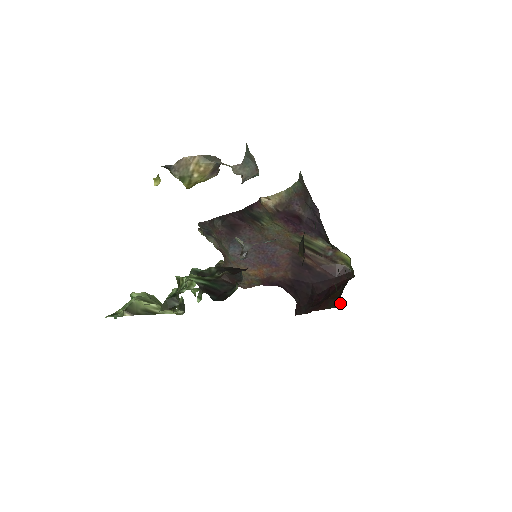
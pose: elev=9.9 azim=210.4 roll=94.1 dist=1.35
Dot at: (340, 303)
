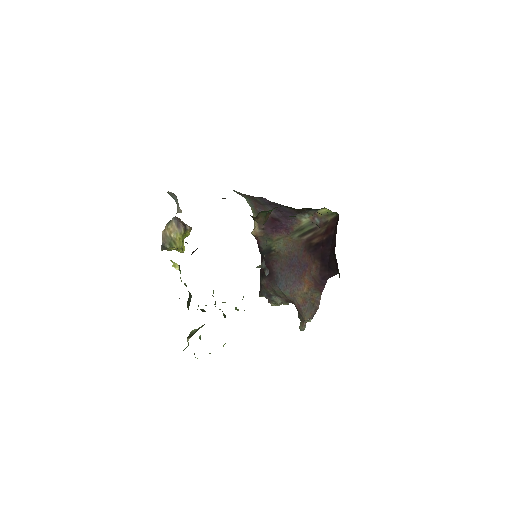
Dot at: occluded
